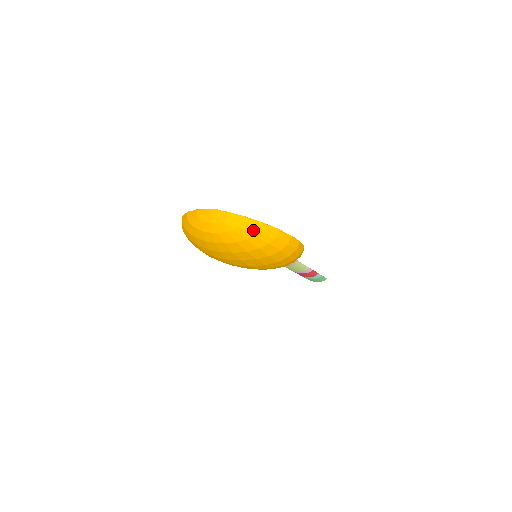
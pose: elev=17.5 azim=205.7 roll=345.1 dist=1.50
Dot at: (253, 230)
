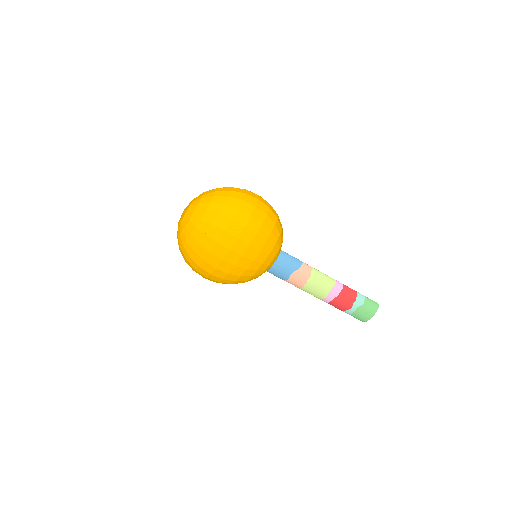
Dot at: (211, 194)
